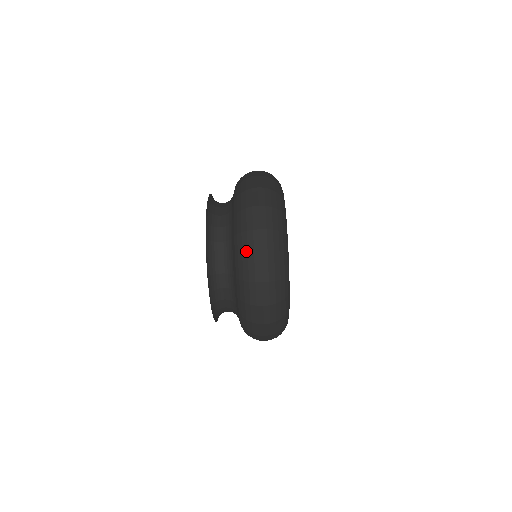
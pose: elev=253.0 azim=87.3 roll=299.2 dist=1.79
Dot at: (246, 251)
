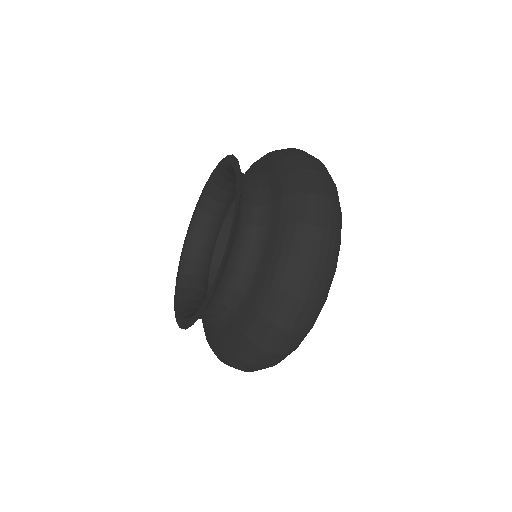
Dot at: (245, 357)
